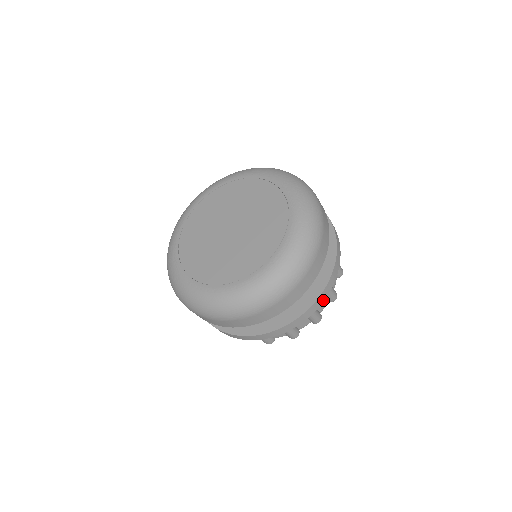
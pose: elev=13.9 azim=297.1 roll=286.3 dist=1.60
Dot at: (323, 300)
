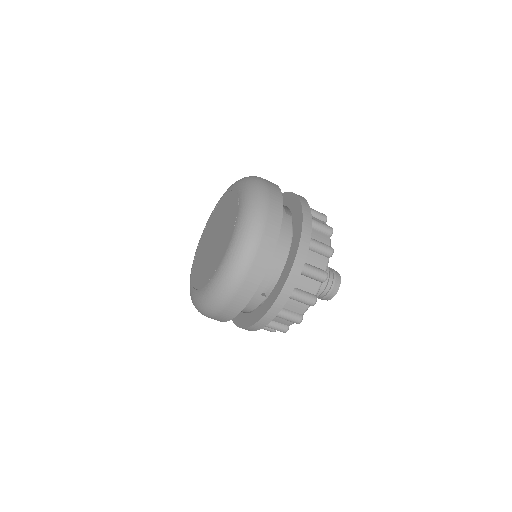
Dot at: (264, 325)
